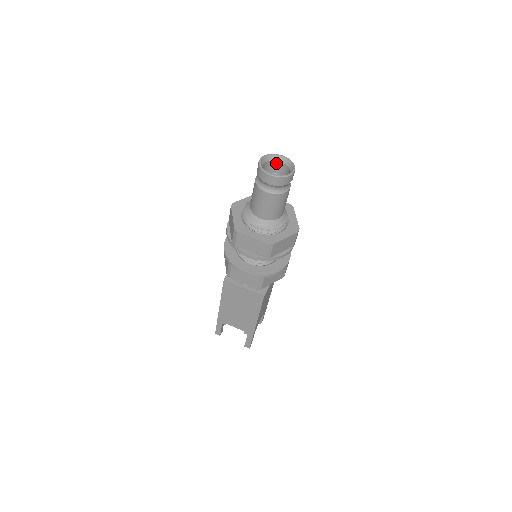
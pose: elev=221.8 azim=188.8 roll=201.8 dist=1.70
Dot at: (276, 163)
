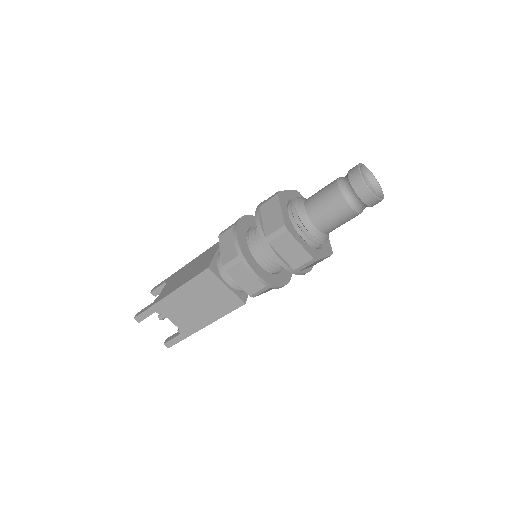
Dot at: occluded
